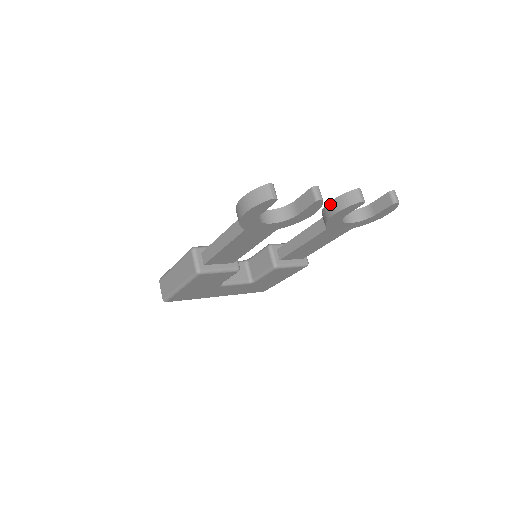
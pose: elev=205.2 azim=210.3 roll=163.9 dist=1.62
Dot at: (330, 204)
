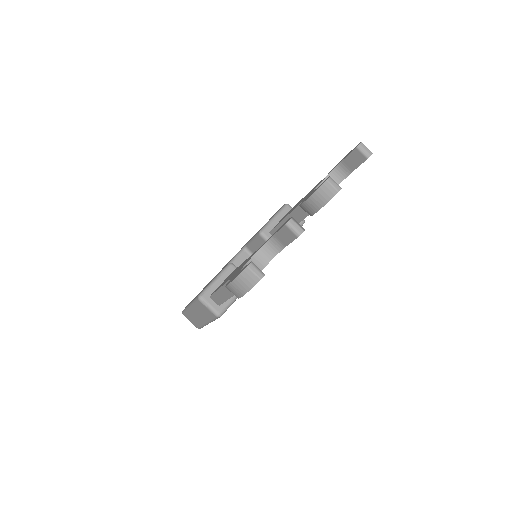
Dot at: (306, 204)
